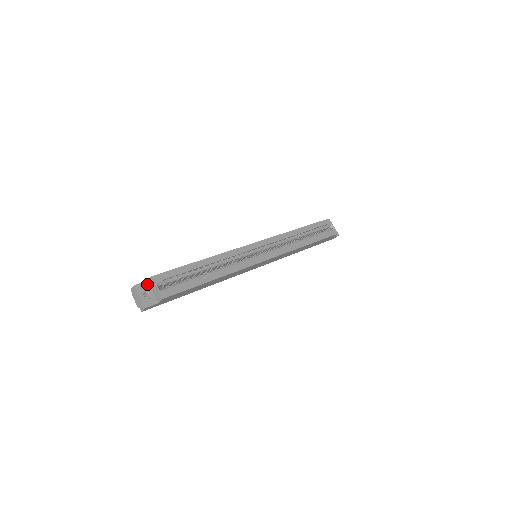
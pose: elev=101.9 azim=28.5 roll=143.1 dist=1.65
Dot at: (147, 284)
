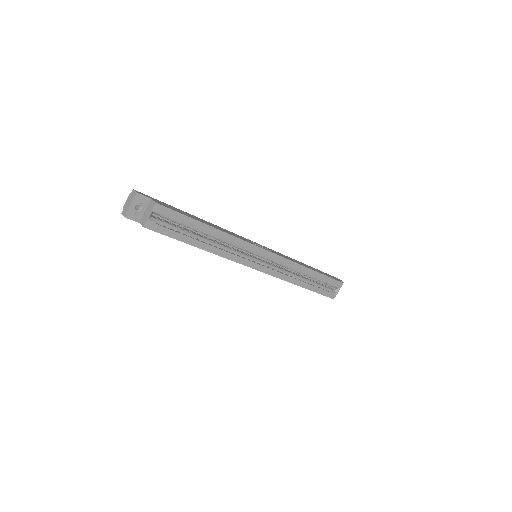
Dot at: (148, 201)
